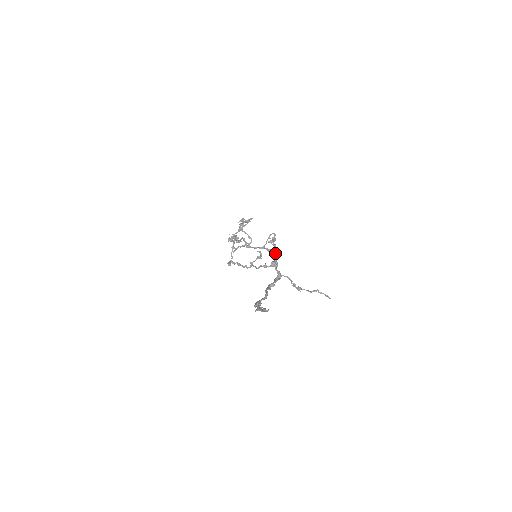
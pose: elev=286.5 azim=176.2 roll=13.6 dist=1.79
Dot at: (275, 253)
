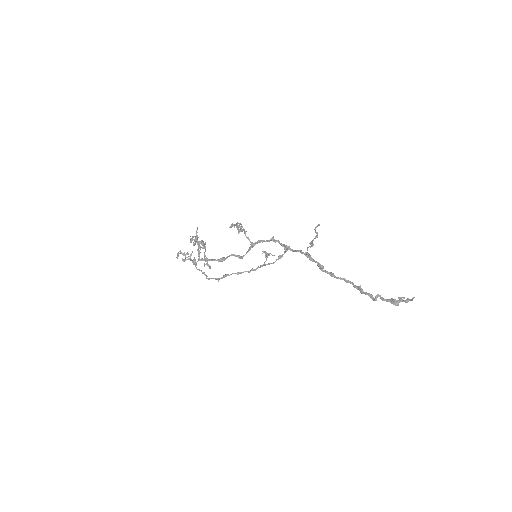
Dot at: (273, 240)
